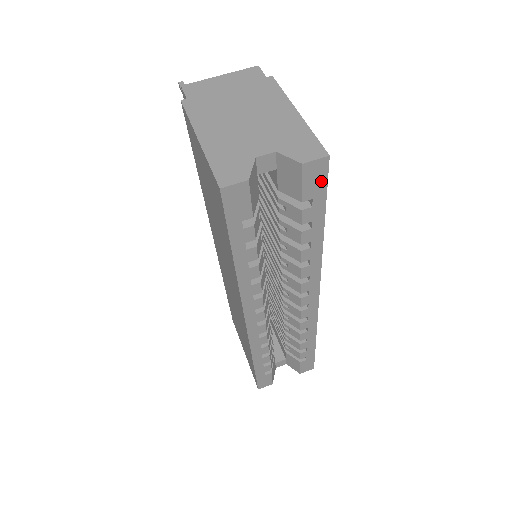
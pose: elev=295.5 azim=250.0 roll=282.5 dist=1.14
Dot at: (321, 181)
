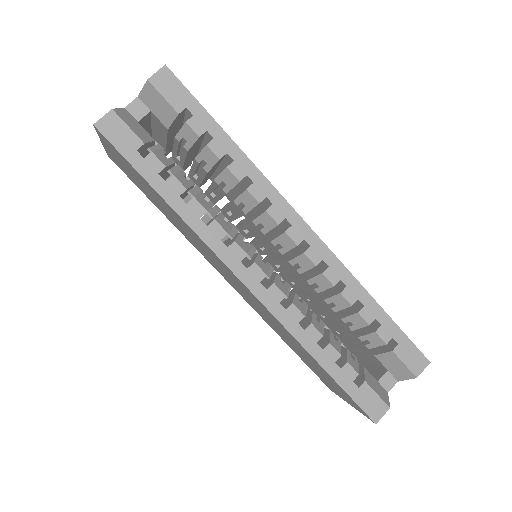
Dot at: (179, 89)
